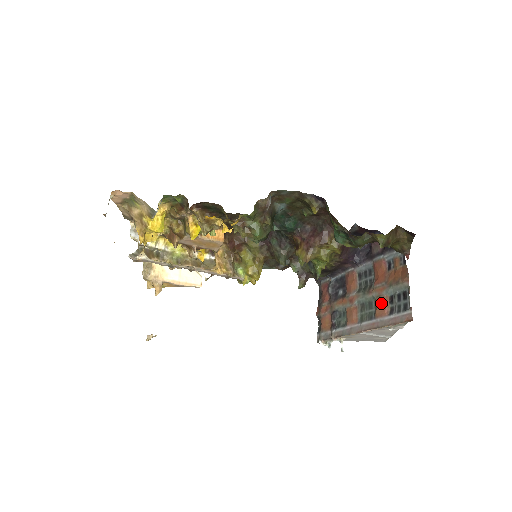
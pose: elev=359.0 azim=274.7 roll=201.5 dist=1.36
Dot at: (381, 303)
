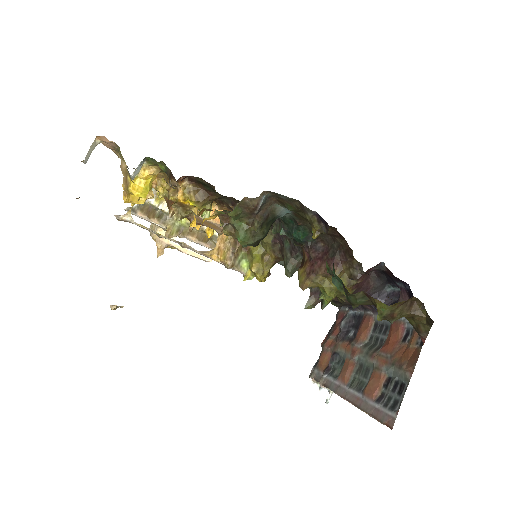
Dot at: (375, 379)
